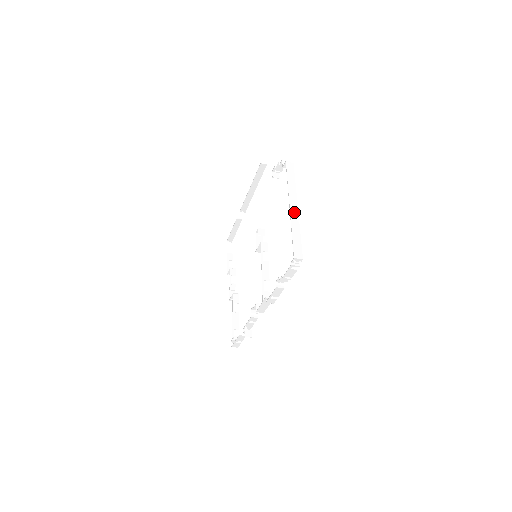
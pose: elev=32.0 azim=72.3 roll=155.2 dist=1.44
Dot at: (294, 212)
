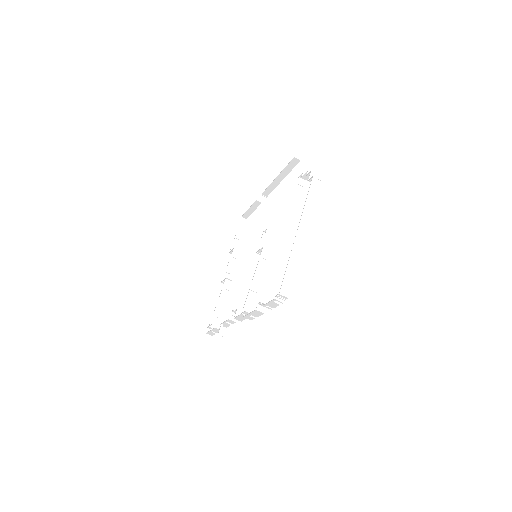
Dot at: (299, 240)
